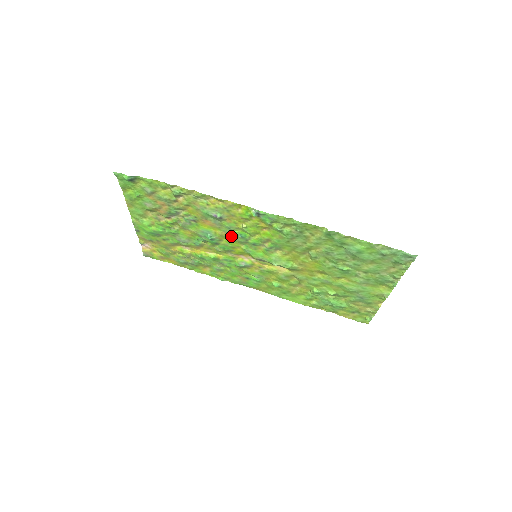
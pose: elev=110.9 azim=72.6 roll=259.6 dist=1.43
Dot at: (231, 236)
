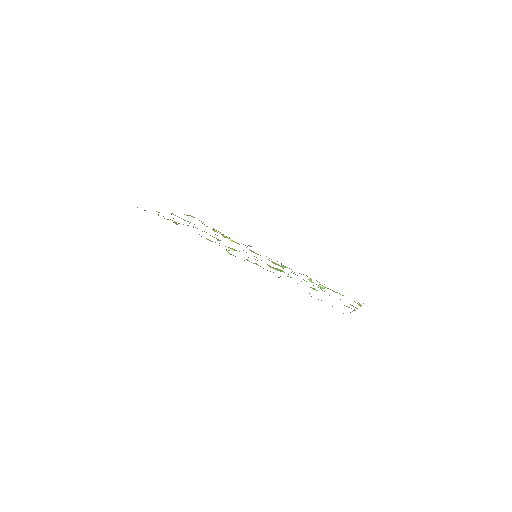
Dot at: occluded
